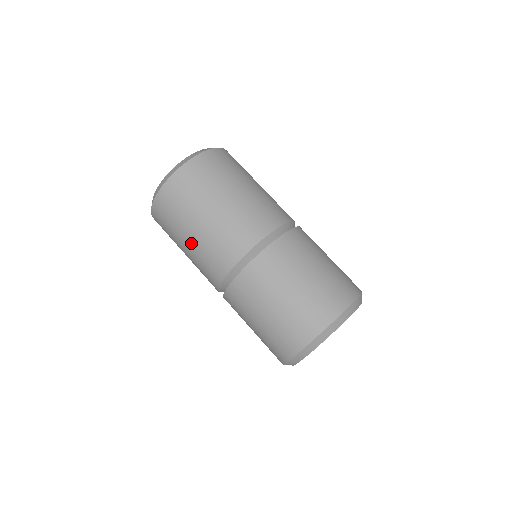
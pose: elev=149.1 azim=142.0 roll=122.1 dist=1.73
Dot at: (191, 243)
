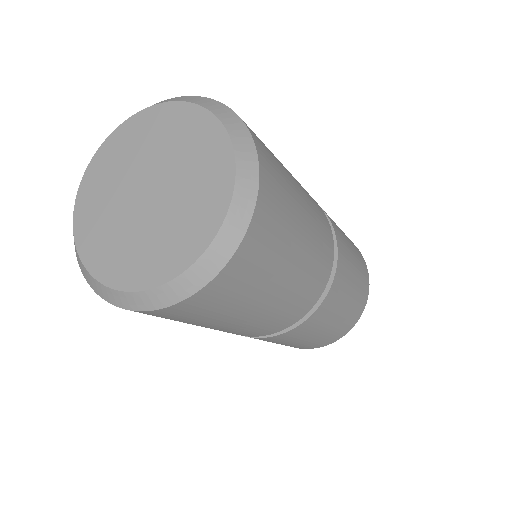
Dot at: (245, 321)
